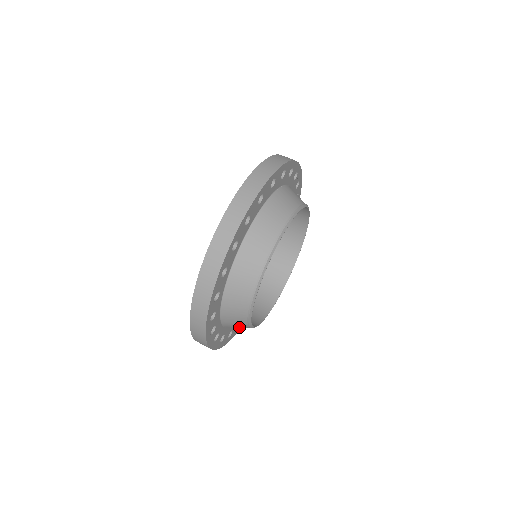
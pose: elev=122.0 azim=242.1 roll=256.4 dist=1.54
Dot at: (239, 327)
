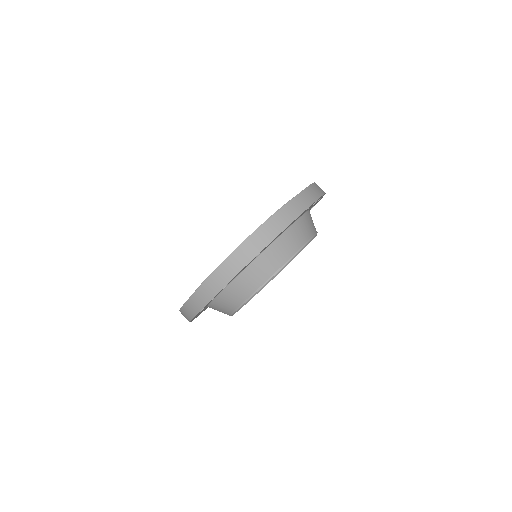
Dot at: occluded
